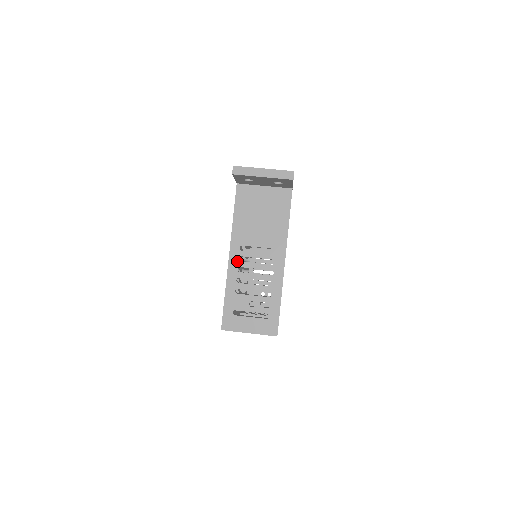
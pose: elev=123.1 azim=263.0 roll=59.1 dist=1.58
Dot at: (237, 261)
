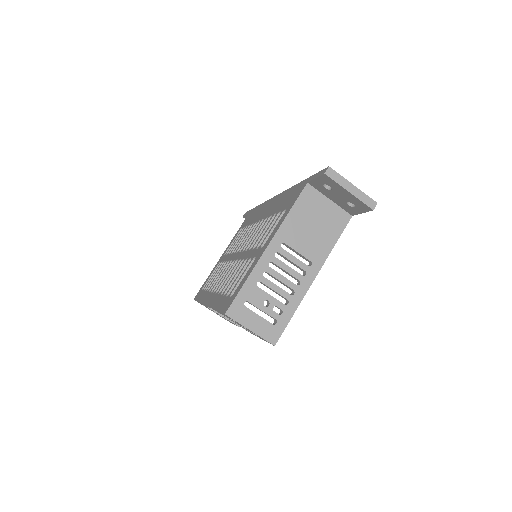
Dot at: (273, 255)
